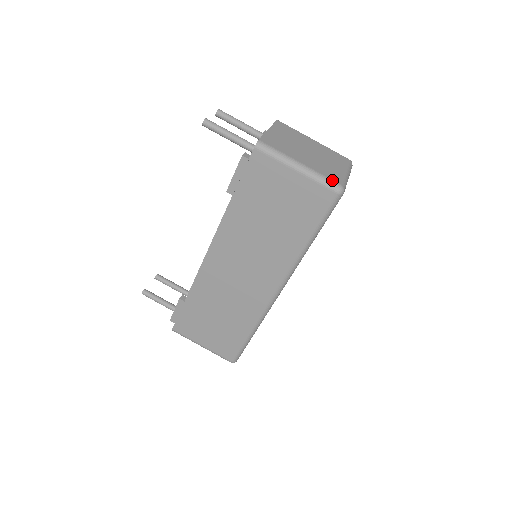
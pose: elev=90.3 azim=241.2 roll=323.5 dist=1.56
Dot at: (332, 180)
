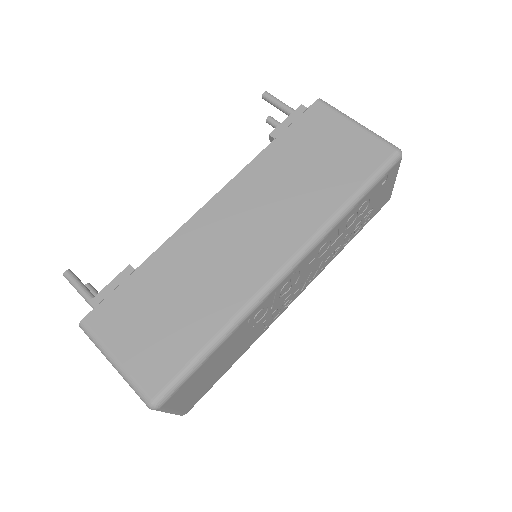
Dot at: (391, 144)
